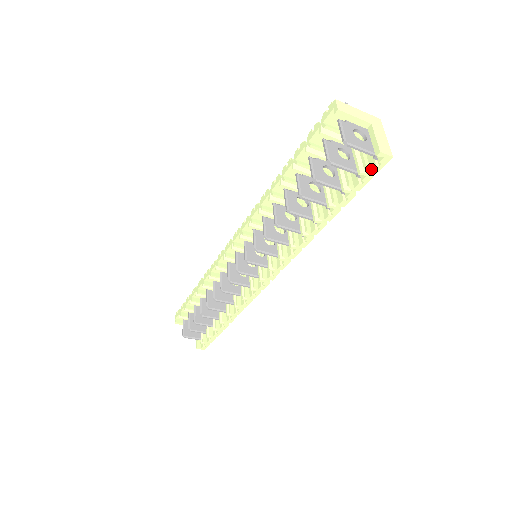
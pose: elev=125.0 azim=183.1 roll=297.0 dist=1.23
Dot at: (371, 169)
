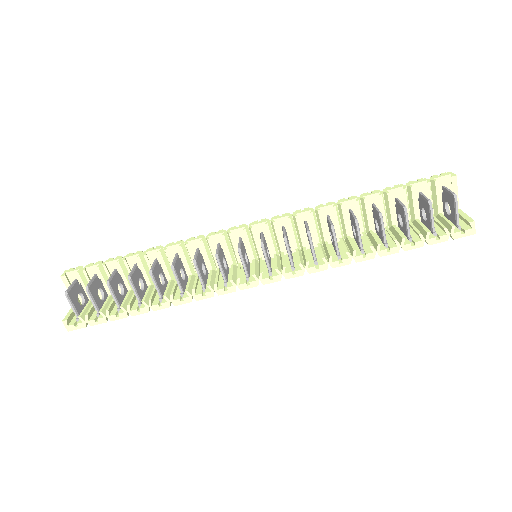
Dot at: (454, 232)
